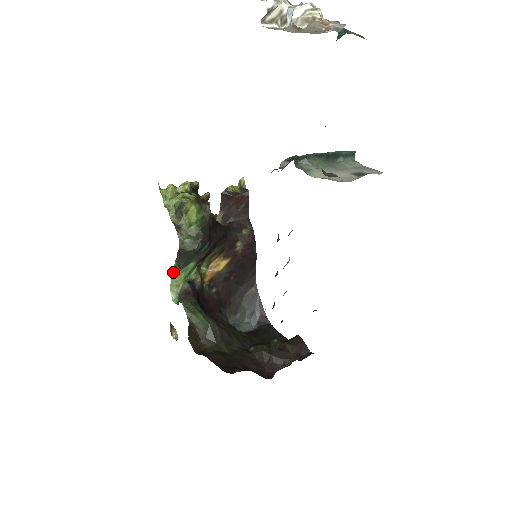
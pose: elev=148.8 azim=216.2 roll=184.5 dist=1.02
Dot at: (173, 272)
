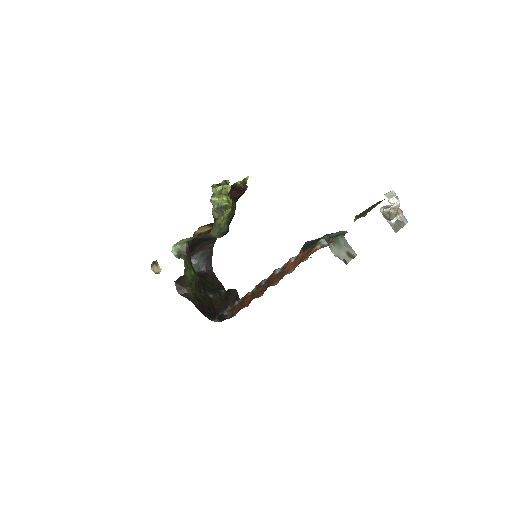
Dot at: (187, 238)
